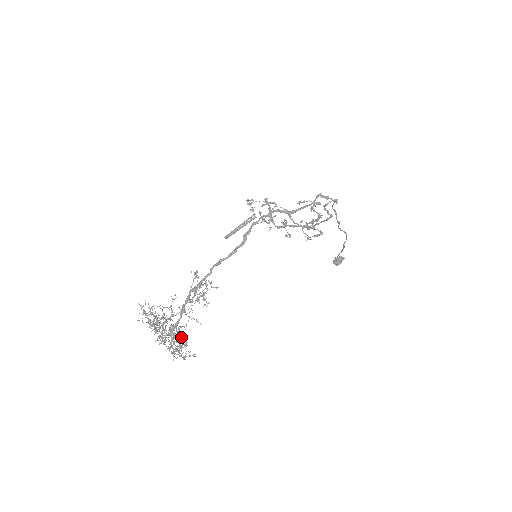
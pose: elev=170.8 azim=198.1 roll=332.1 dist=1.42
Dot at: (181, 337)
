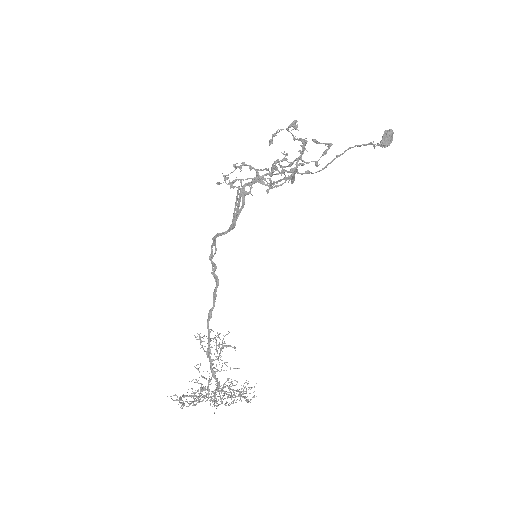
Dot at: (237, 381)
